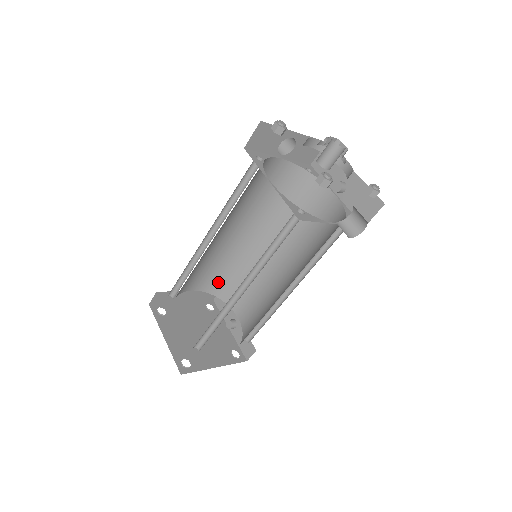
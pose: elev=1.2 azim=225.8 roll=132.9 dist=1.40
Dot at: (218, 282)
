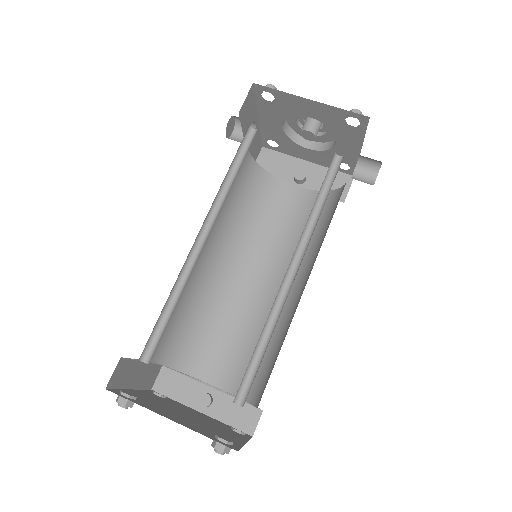
Dot at: (175, 341)
